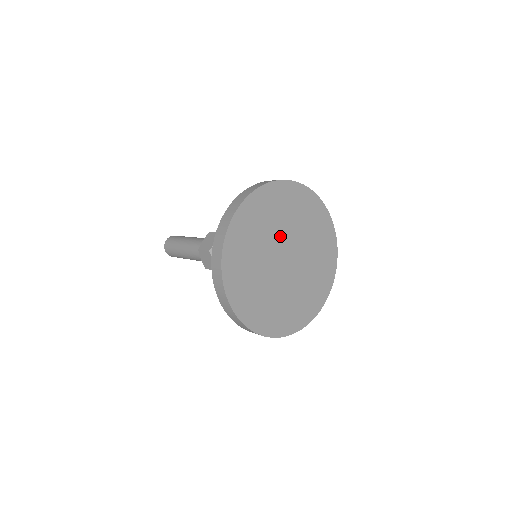
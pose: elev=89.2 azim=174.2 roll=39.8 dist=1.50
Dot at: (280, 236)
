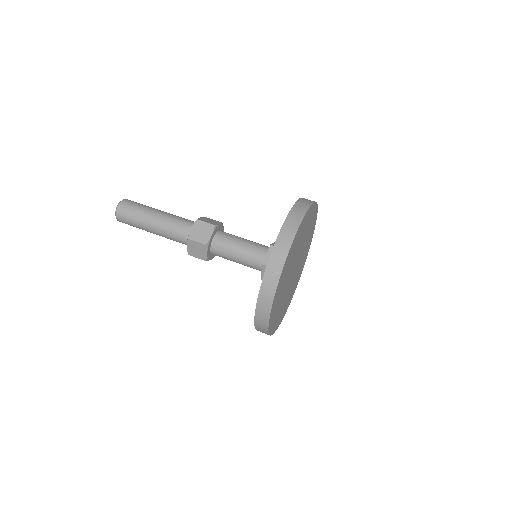
Dot at: (302, 250)
